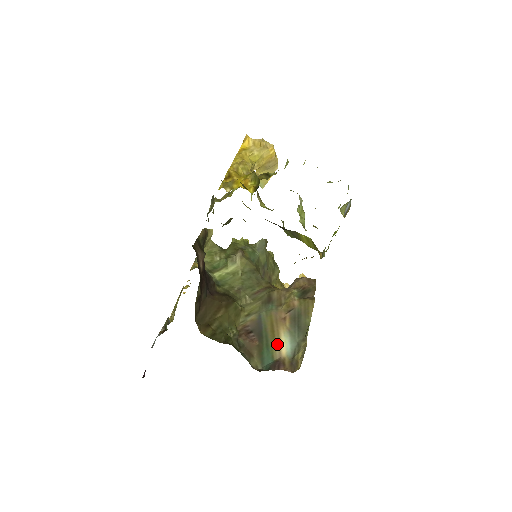
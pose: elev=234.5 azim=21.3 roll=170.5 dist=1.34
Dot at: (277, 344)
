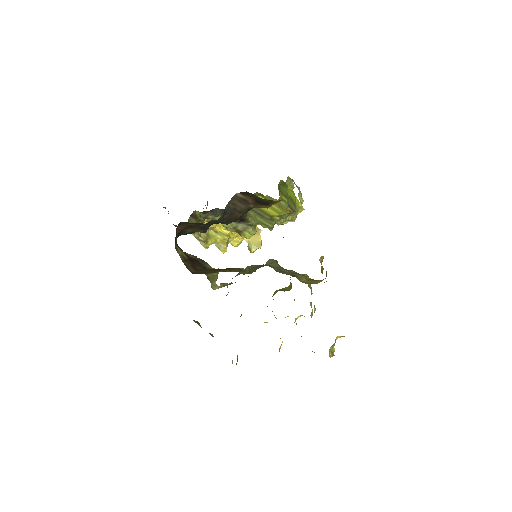
Dot at: occluded
